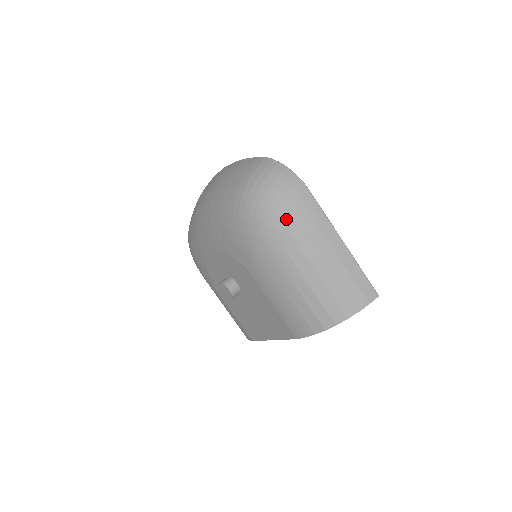
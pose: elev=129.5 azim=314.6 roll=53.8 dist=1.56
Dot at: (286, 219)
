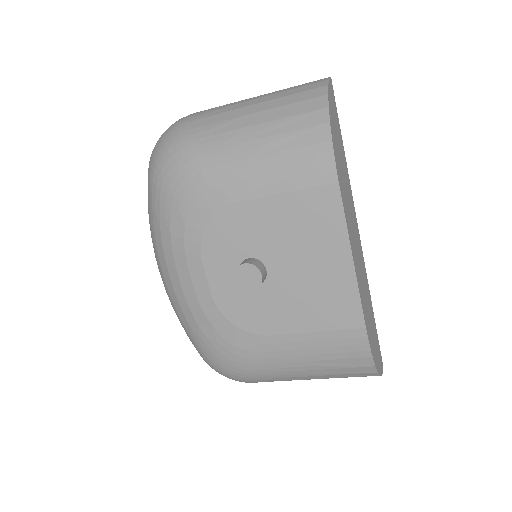
Dot at: (192, 126)
